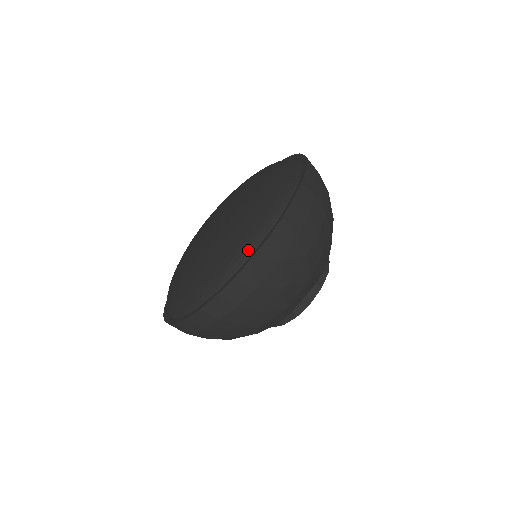
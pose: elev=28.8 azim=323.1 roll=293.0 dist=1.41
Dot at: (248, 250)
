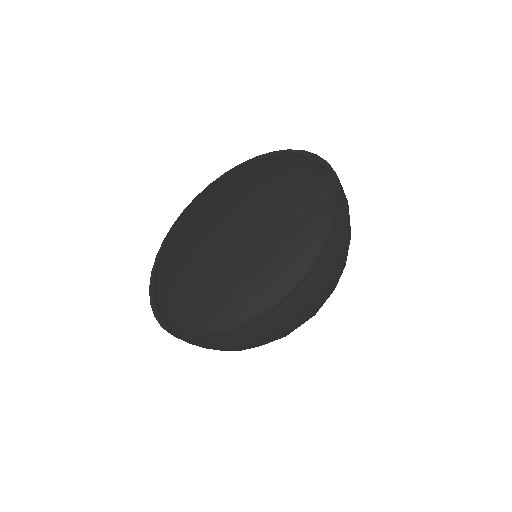
Dot at: (270, 299)
